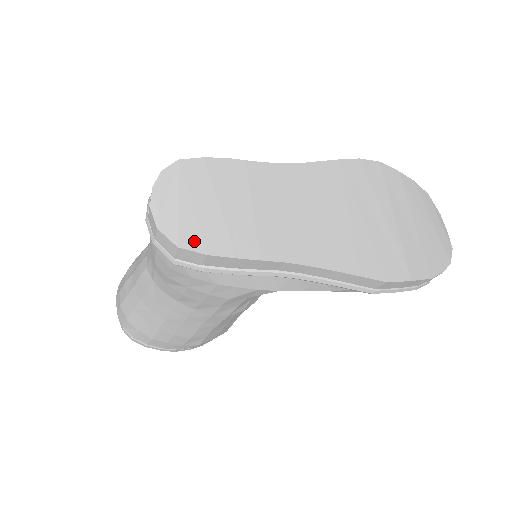
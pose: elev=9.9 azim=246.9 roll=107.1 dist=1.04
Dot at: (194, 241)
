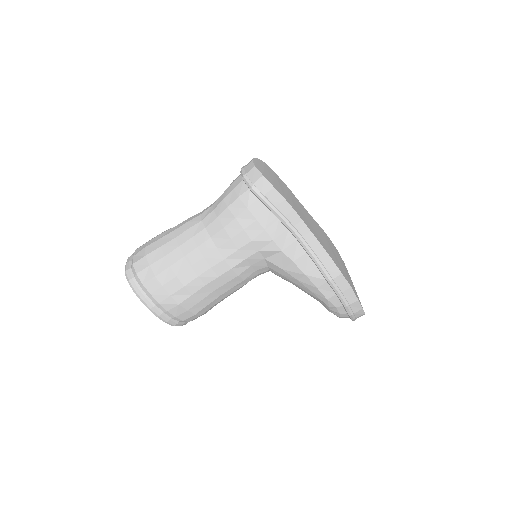
Dot at: (269, 180)
